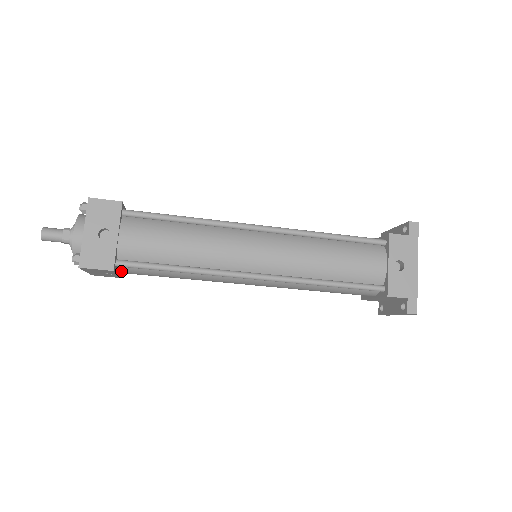
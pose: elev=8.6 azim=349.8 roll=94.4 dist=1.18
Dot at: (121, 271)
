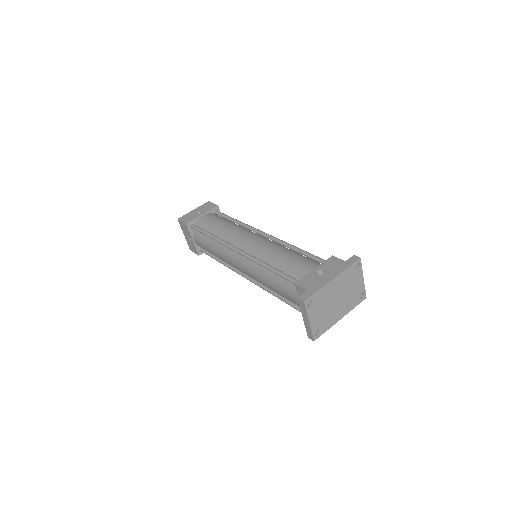
Dot at: (194, 237)
